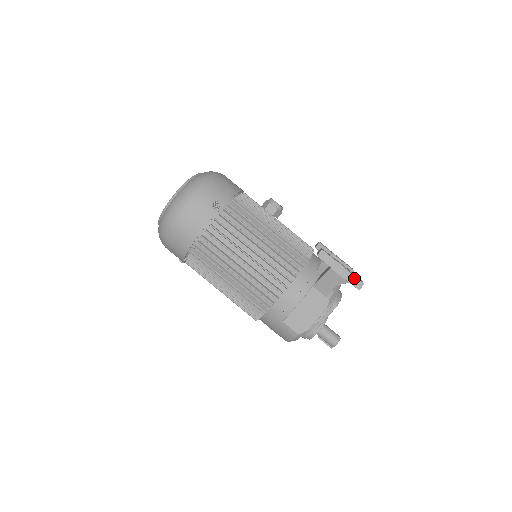
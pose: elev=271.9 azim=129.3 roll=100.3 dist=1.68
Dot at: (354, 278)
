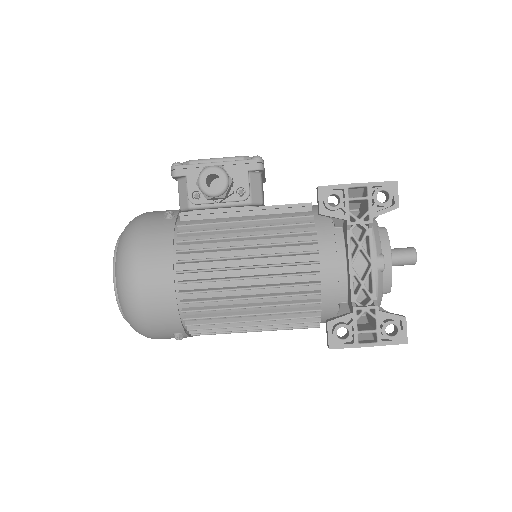
Dot at: (390, 344)
